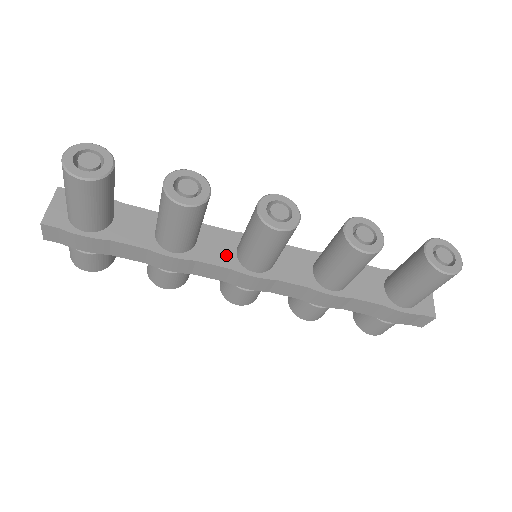
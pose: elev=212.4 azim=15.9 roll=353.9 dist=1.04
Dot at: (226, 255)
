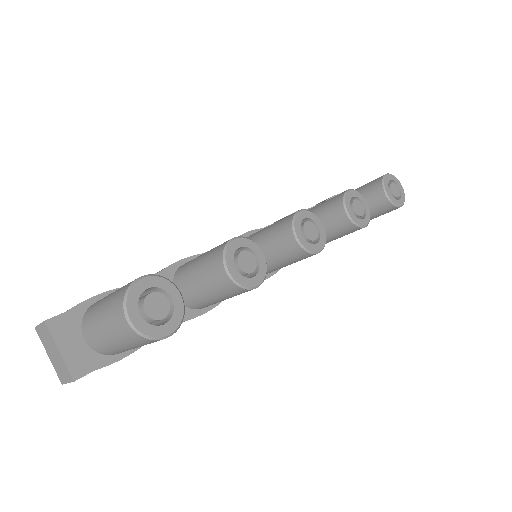
Dot at: occluded
